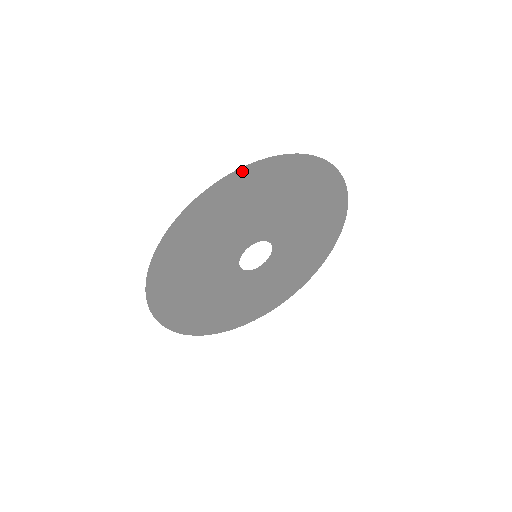
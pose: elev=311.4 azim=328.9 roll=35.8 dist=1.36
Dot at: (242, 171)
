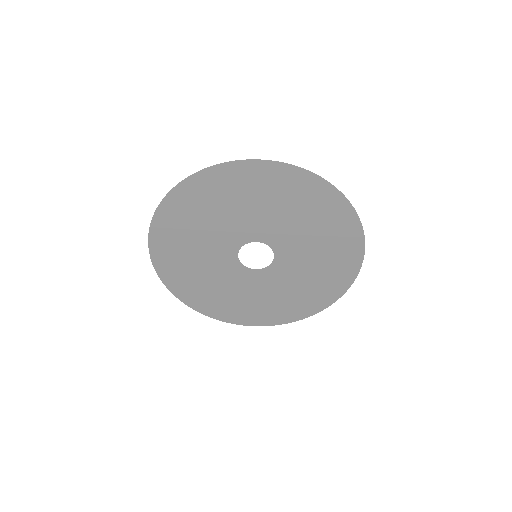
Dot at: (163, 206)
